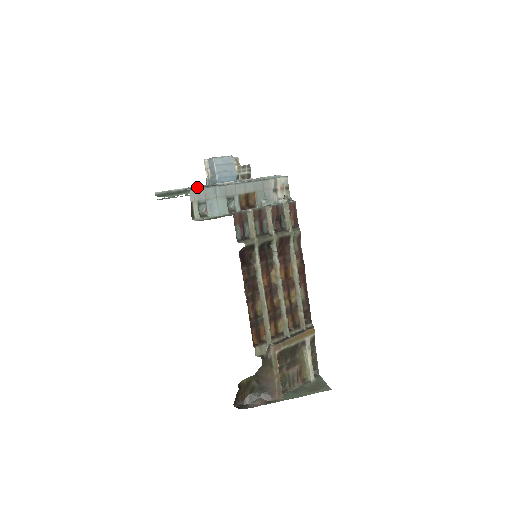
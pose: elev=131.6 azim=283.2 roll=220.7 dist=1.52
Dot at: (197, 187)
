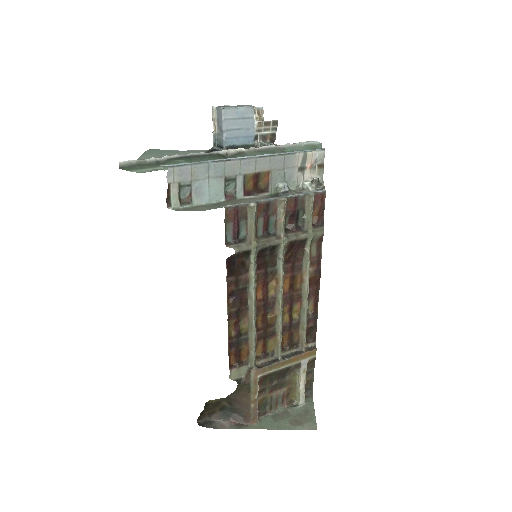
Dot at: (185, 157)
